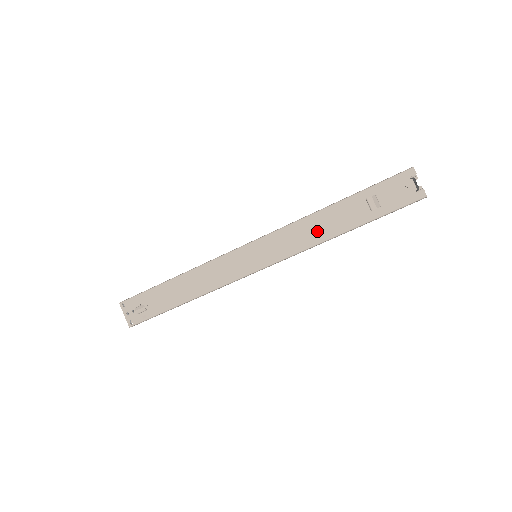
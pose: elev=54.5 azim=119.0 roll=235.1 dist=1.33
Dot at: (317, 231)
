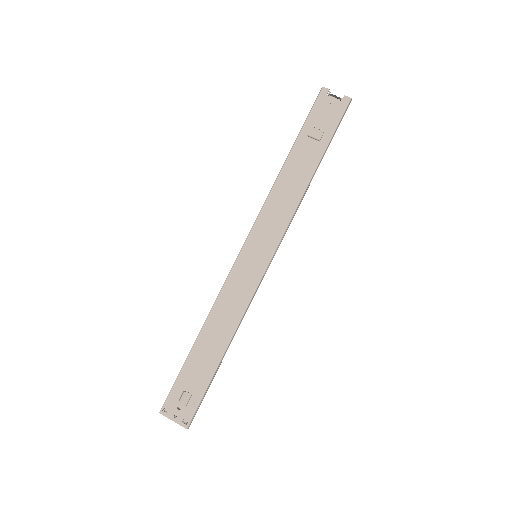
Dot at: (290, 191)
